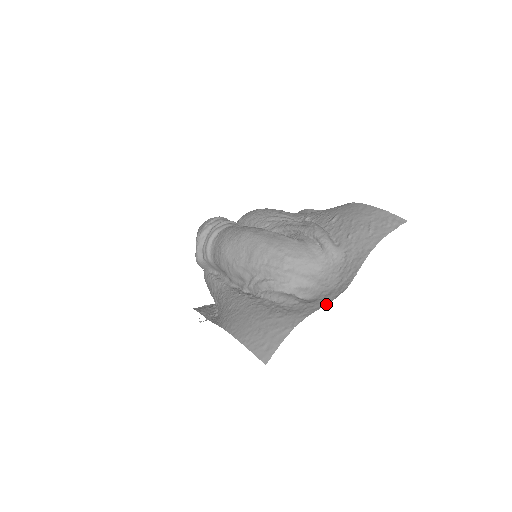
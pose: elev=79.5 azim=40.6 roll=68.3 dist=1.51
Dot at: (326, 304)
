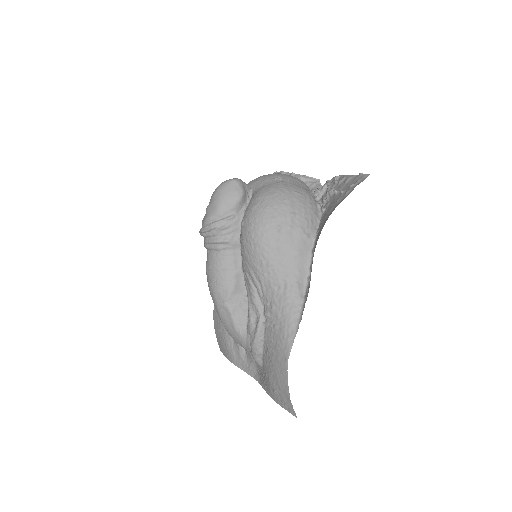
Dot at: (246, 372)
